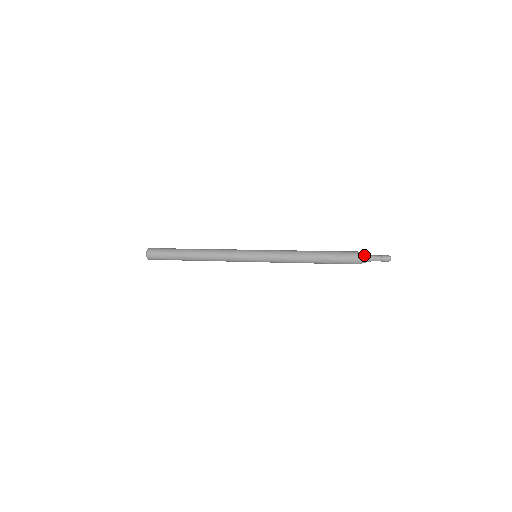
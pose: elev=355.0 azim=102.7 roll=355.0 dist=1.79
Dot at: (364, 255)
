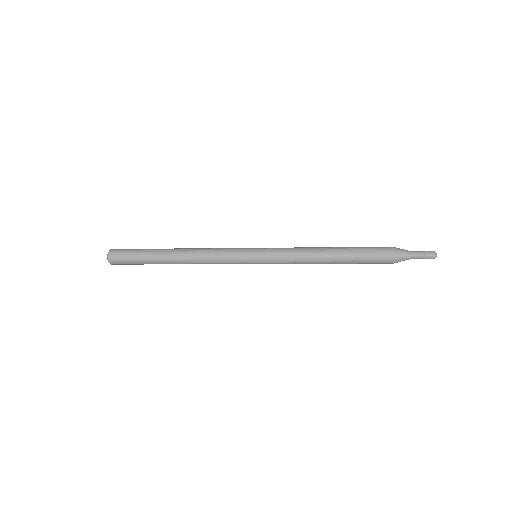
Dot at: (401, 256)
